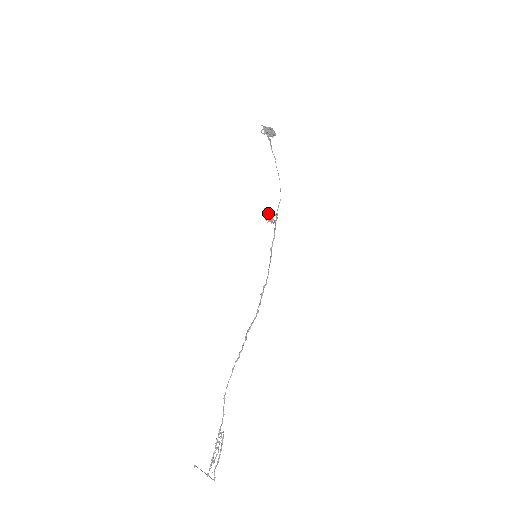
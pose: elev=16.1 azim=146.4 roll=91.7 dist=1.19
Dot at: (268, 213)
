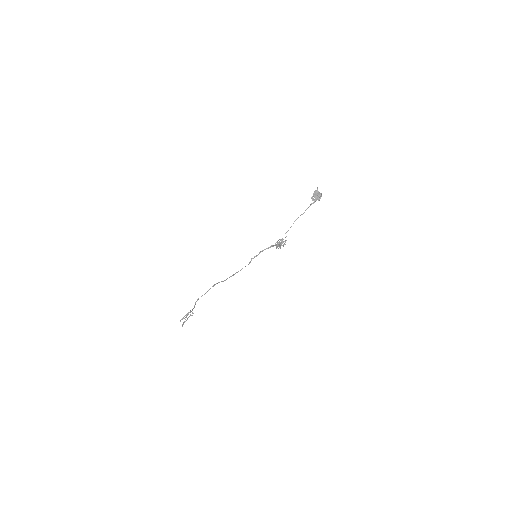
Dot at: (281, 241)
